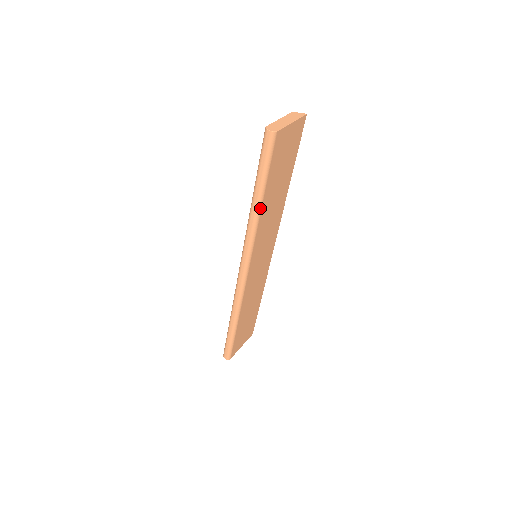
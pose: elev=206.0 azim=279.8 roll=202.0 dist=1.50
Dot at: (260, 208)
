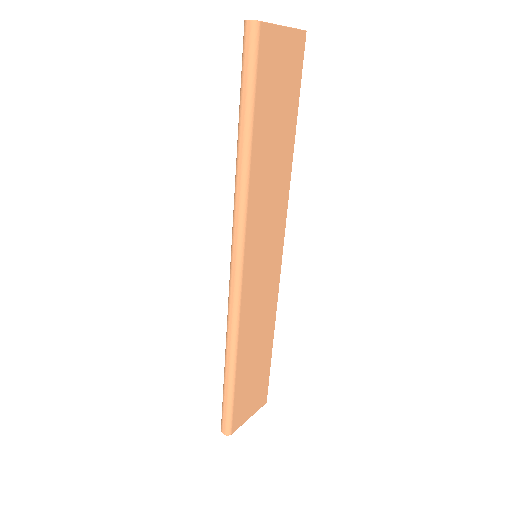
Dot at: (249, 155)
